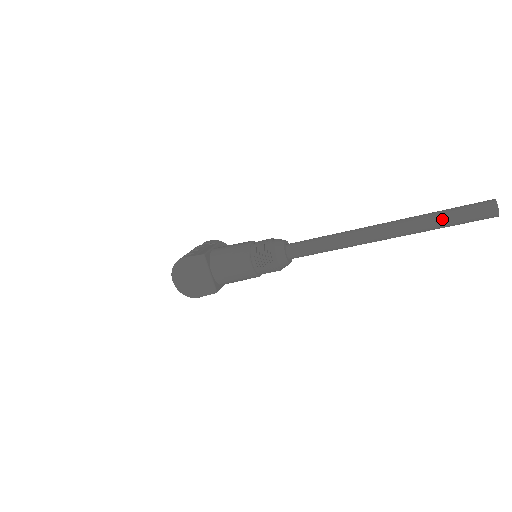
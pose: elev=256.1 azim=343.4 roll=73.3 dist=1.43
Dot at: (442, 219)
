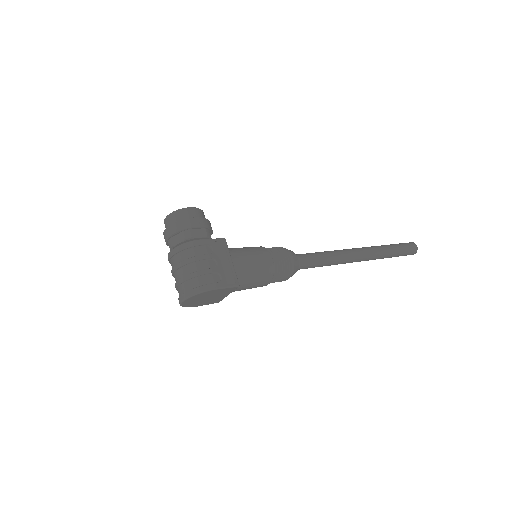
Dot at: (392, 256)
